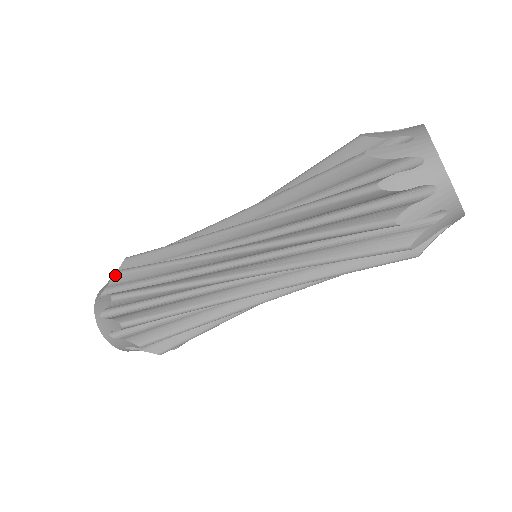
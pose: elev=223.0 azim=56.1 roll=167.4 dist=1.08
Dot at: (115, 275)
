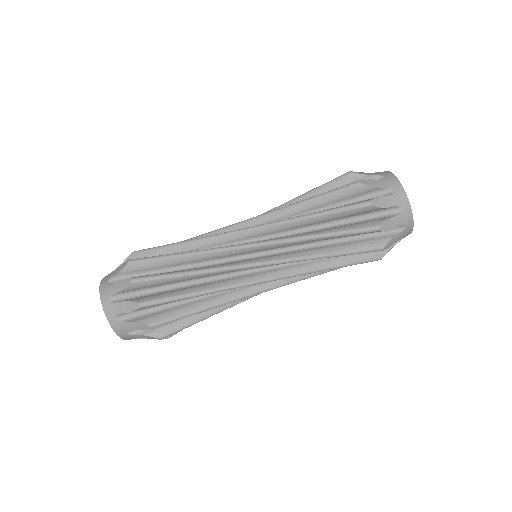
Dot at: occluded
